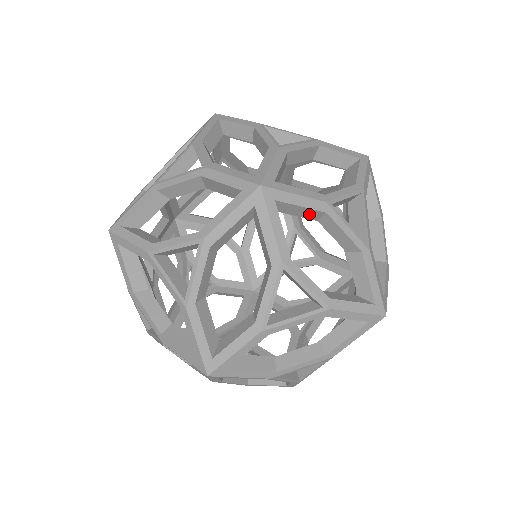
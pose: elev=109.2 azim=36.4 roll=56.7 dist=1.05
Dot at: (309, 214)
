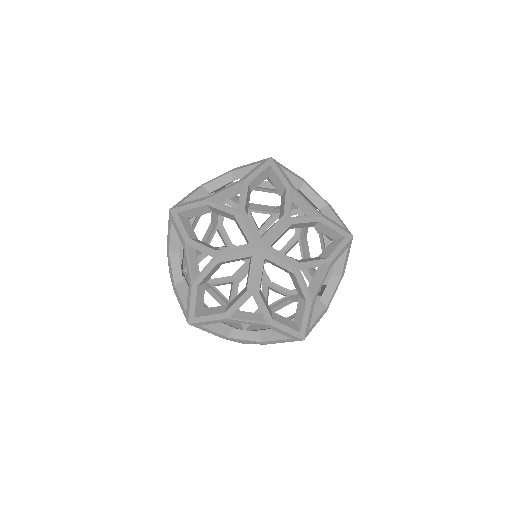
Dot at: (202, 211)
